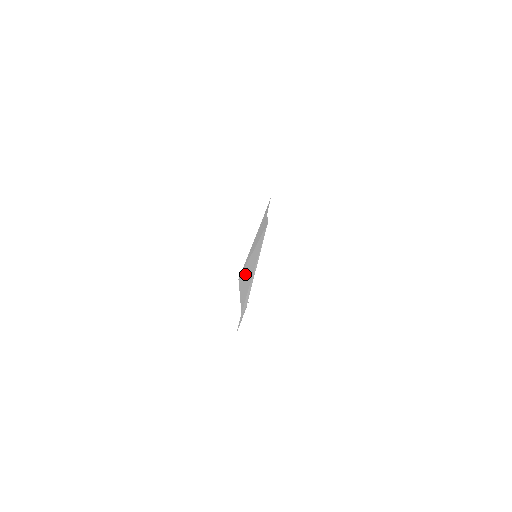
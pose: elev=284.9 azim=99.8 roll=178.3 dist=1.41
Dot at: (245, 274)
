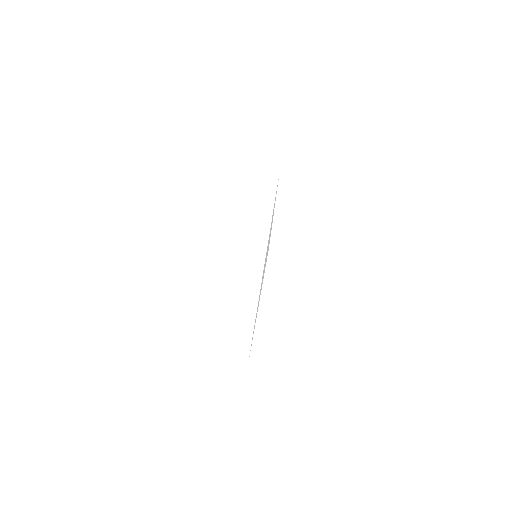
Dot at: occluded
